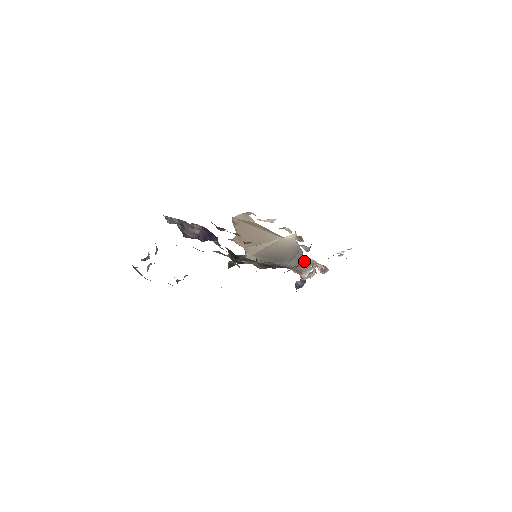
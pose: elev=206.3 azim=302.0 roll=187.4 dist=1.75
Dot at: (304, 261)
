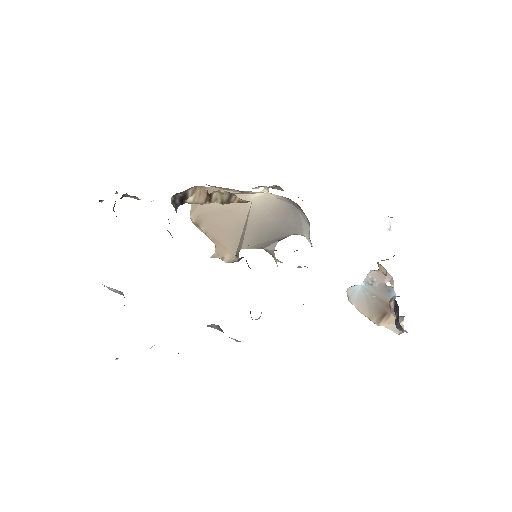
Dot at: (371, 284)
